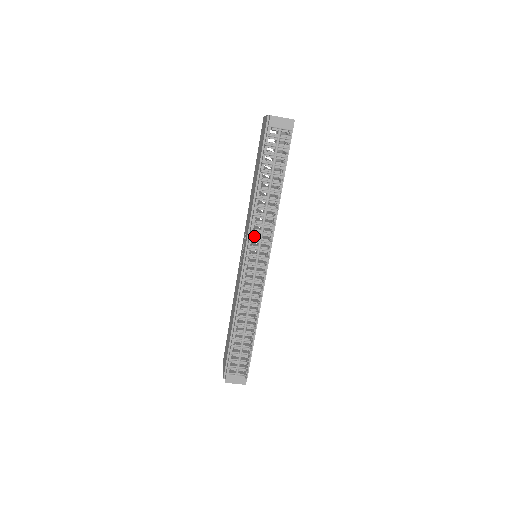
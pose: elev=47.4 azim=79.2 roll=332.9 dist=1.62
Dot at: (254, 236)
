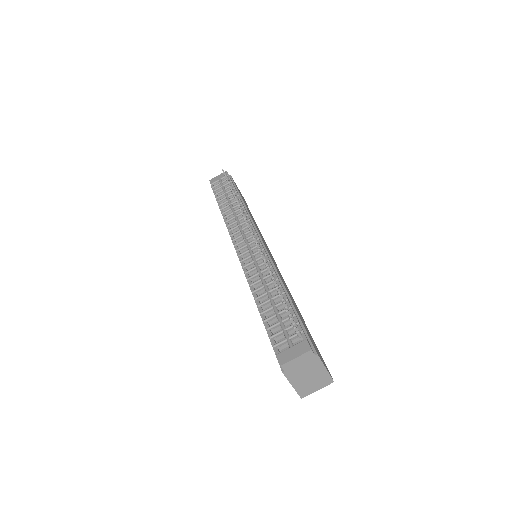
Dot at: occluded
